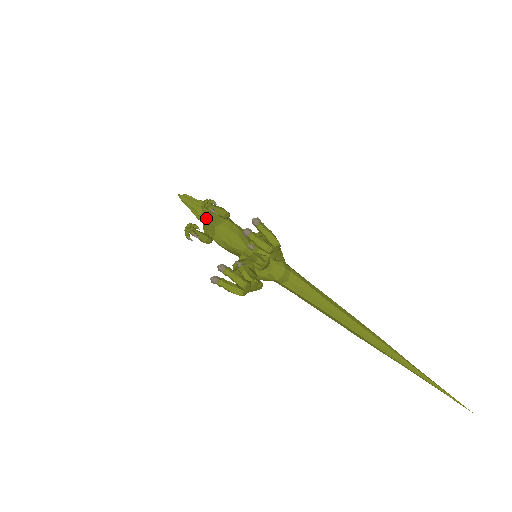
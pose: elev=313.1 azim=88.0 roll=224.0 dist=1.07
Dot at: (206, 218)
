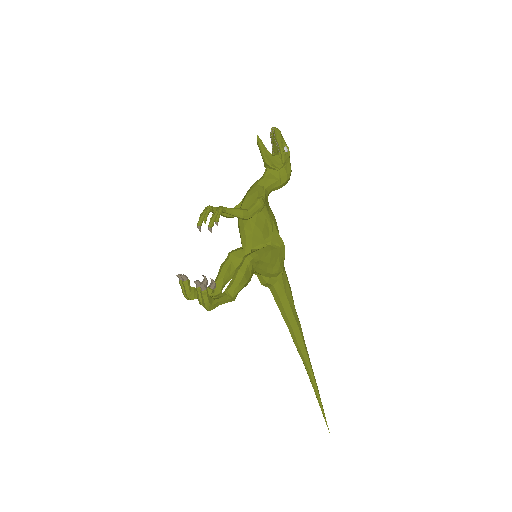
Dot at: (248, 191)
